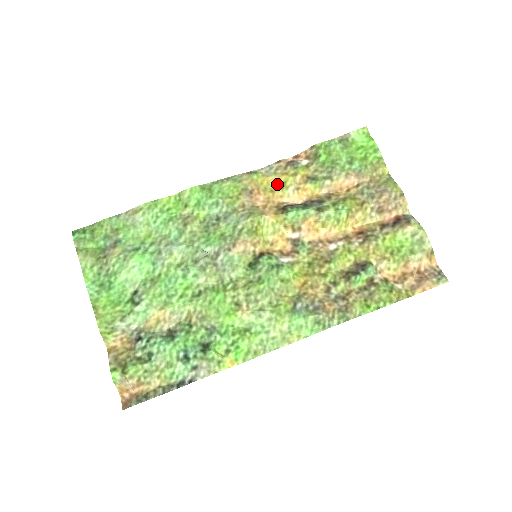
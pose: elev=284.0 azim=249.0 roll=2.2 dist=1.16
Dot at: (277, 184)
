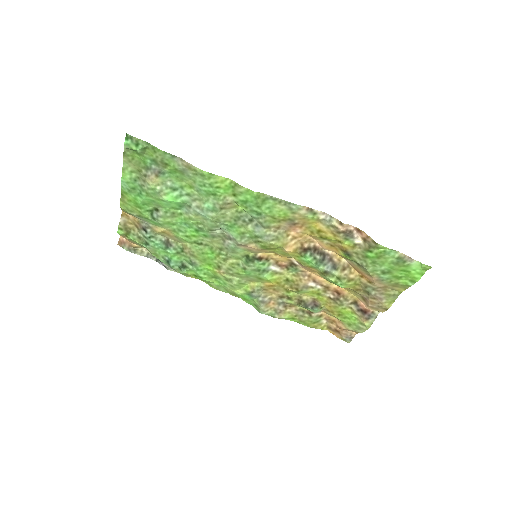
Dot at: (321, 233)
